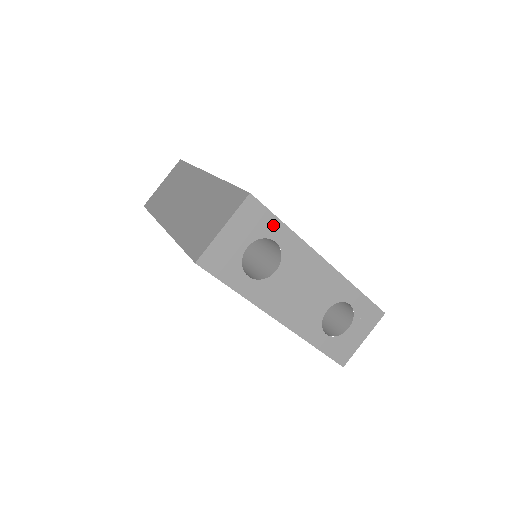
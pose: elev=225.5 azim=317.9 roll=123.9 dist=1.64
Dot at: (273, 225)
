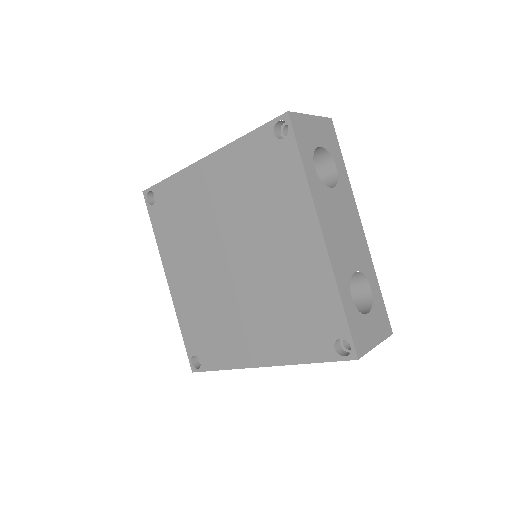
Dot at: (338, 154)
